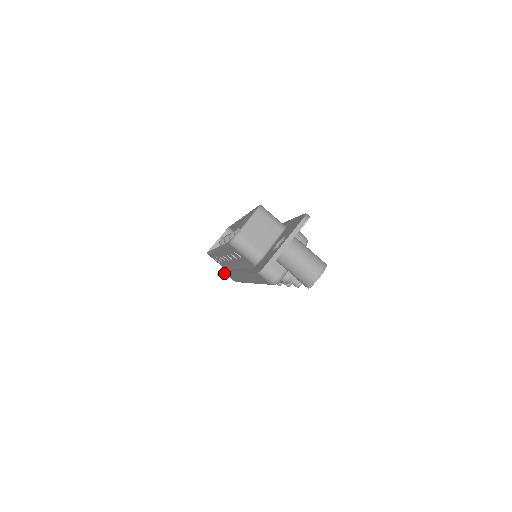
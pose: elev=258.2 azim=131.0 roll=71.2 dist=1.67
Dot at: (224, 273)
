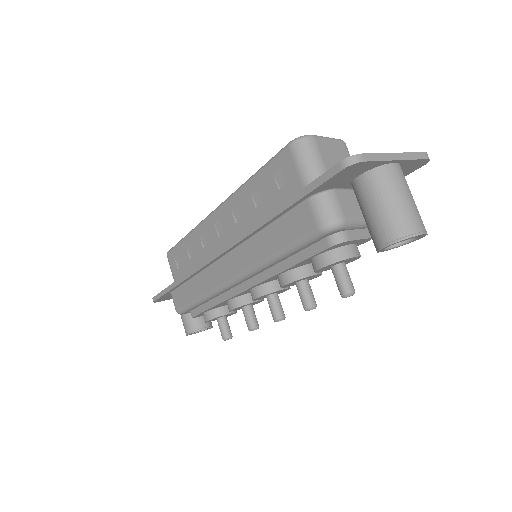
Dot at: occluded
